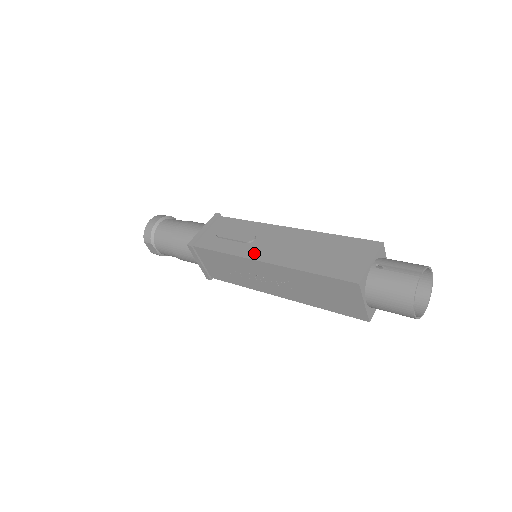
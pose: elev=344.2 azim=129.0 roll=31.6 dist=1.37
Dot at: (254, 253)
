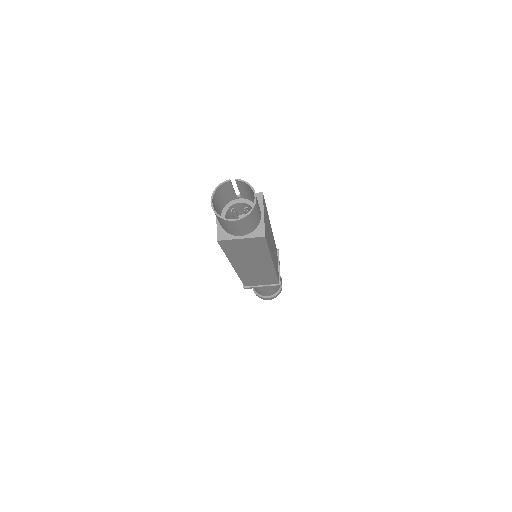
Dot at: occluded
